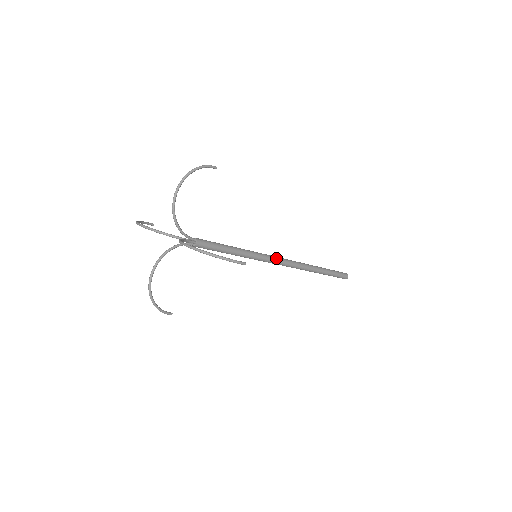
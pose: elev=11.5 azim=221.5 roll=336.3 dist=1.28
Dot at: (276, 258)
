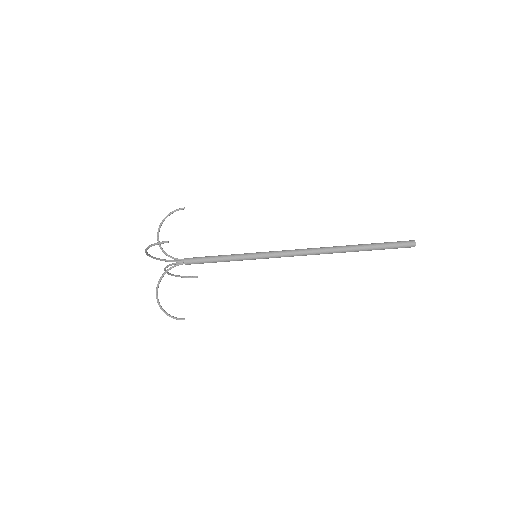
Dot at: (280, 251)
